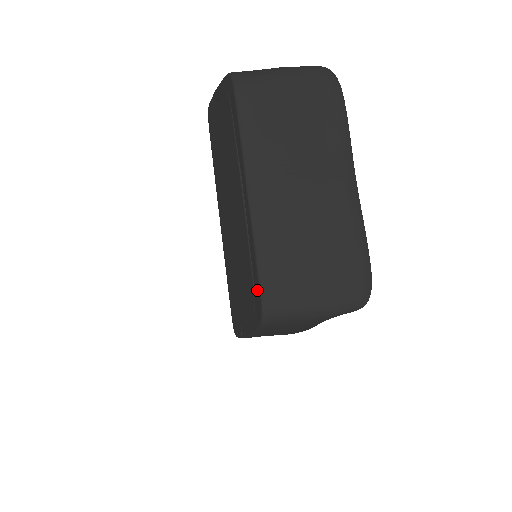
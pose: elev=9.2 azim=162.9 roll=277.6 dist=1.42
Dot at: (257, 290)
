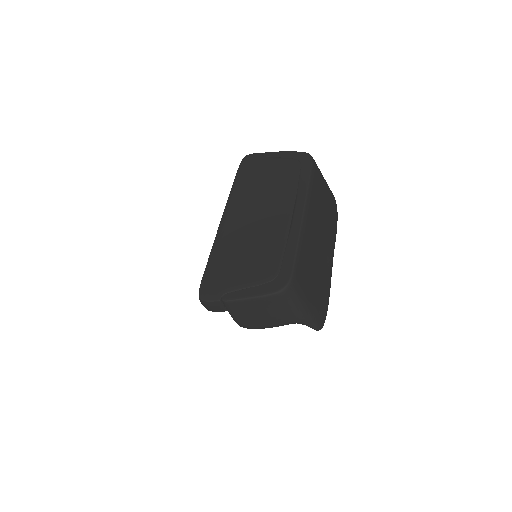
Dot at: (288, 268)
